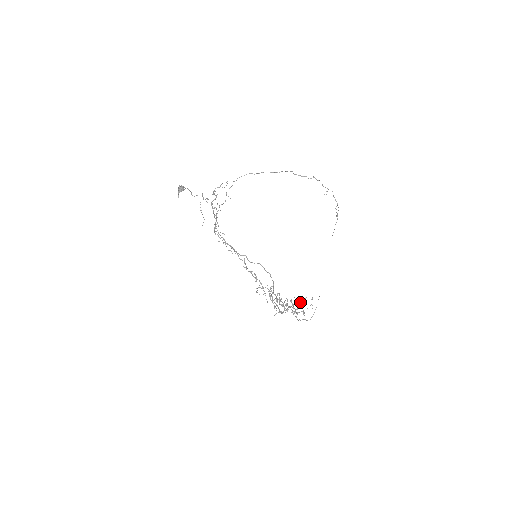
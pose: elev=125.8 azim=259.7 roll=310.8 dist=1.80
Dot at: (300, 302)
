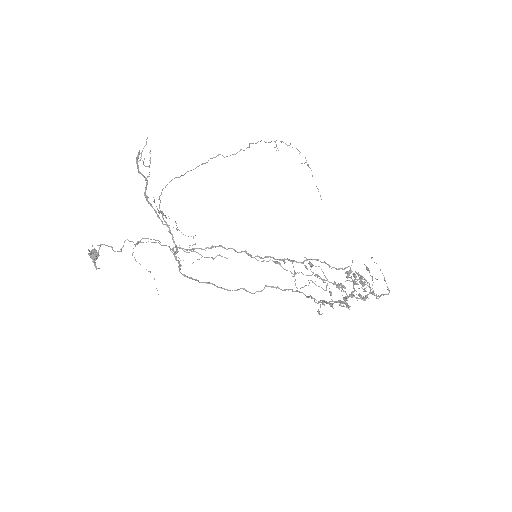
Dot at: occluded
